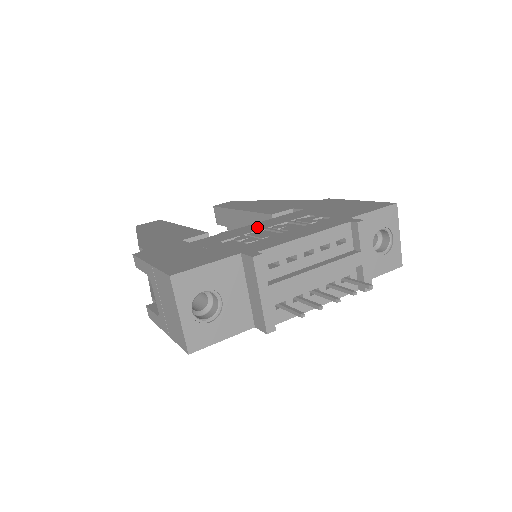
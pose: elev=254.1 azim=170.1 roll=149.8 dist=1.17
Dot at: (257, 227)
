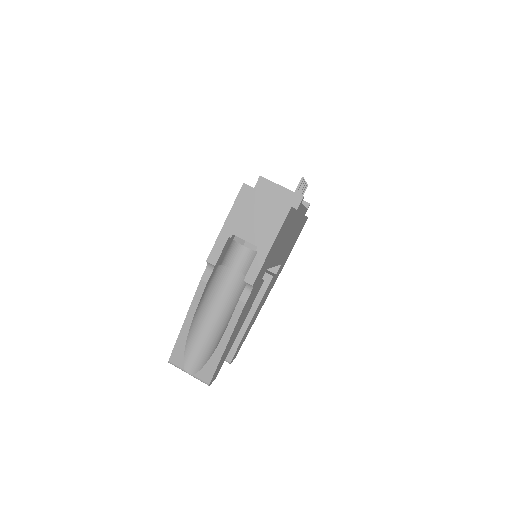
Dot at: occluded
